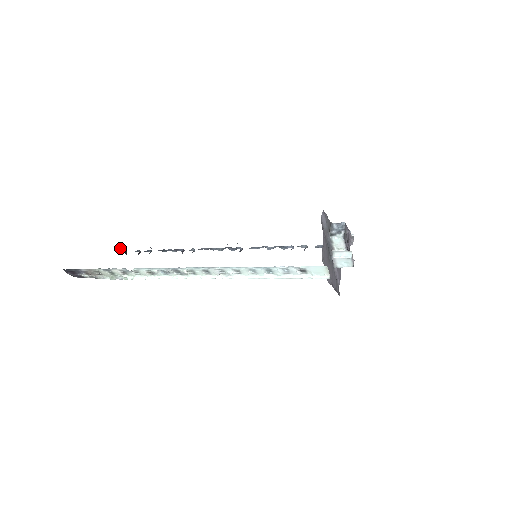
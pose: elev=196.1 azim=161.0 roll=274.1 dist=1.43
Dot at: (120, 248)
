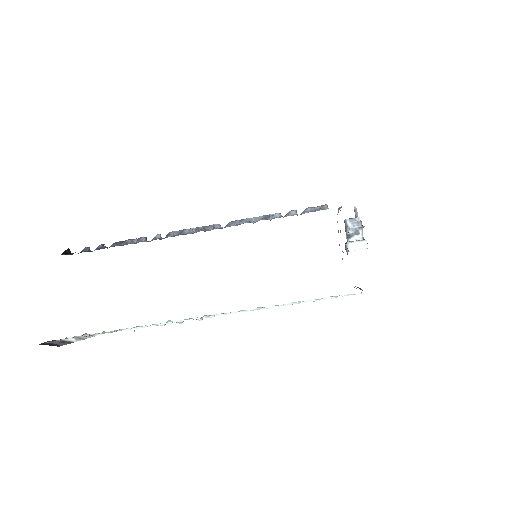
Dot at: (63, 253)
